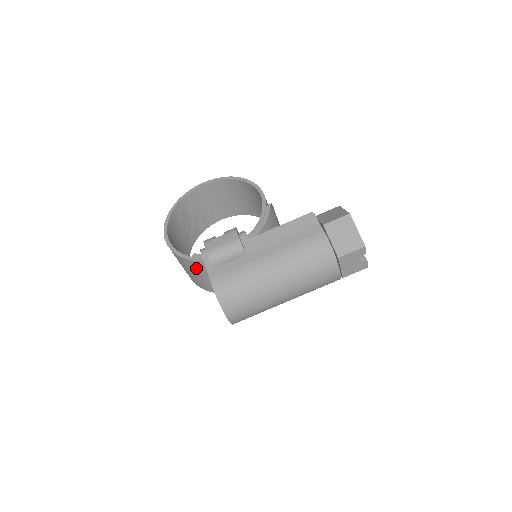
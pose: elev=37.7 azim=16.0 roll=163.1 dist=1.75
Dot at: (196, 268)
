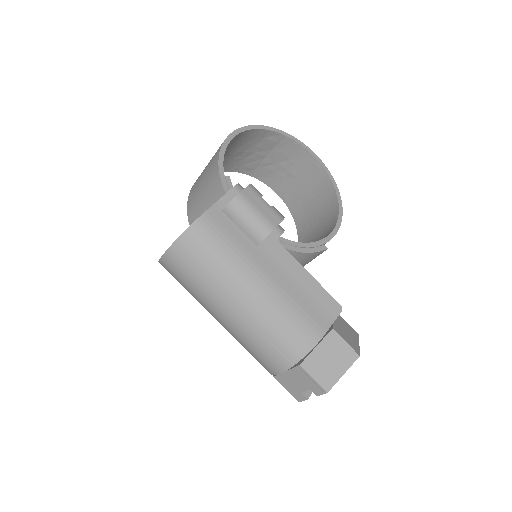
Dot at: (212, 187)
